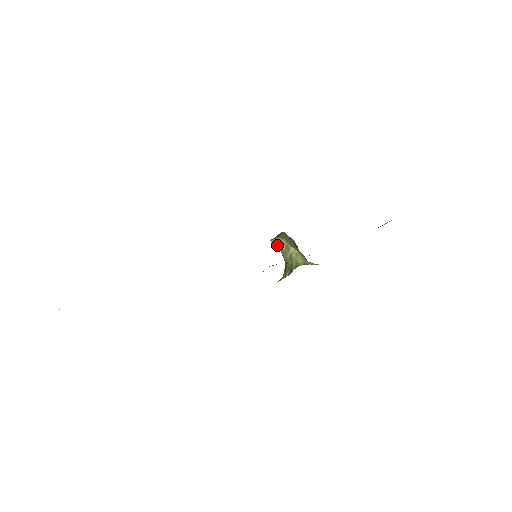
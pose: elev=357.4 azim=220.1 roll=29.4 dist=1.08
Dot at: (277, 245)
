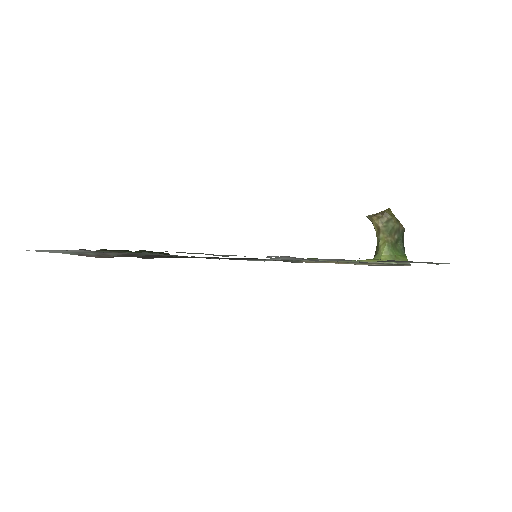
Dot at: (372, 223)
